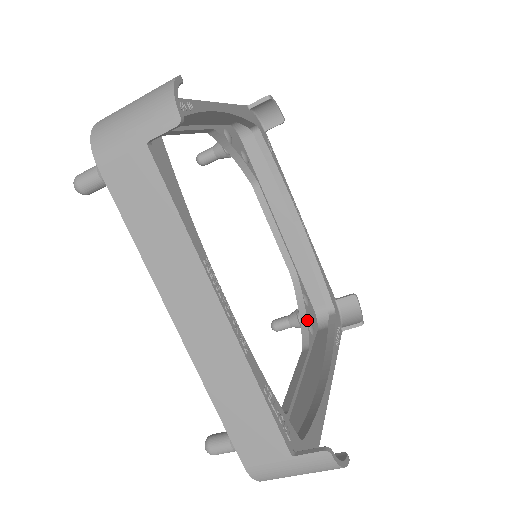
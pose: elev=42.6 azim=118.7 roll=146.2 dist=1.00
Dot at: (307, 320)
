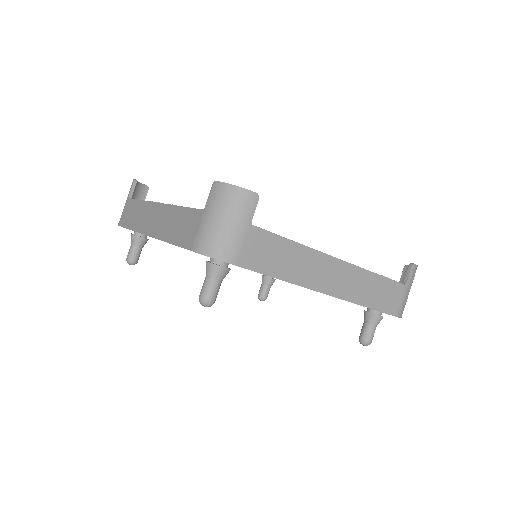
Dot at: occluded
